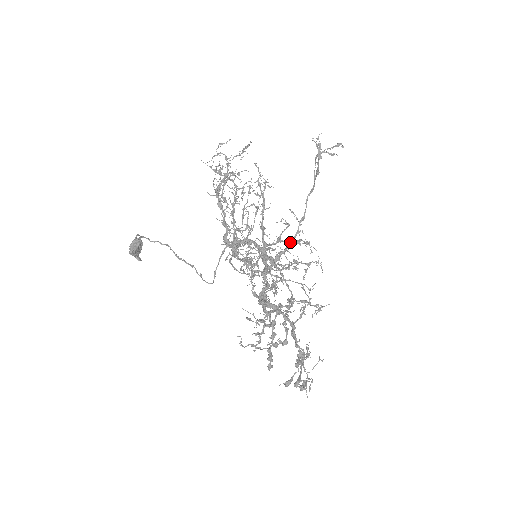
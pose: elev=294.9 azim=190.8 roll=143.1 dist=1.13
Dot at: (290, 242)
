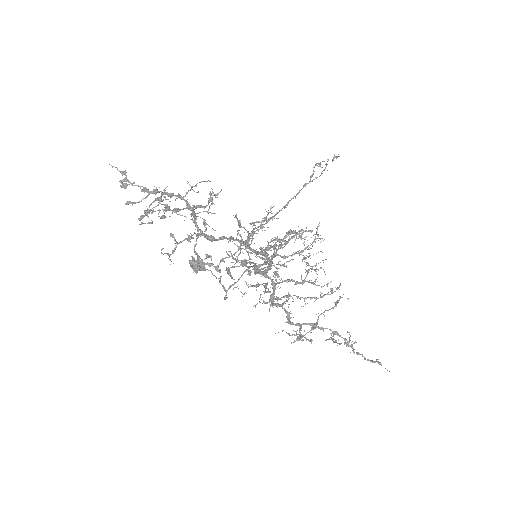
Dot at: (269, 220)
